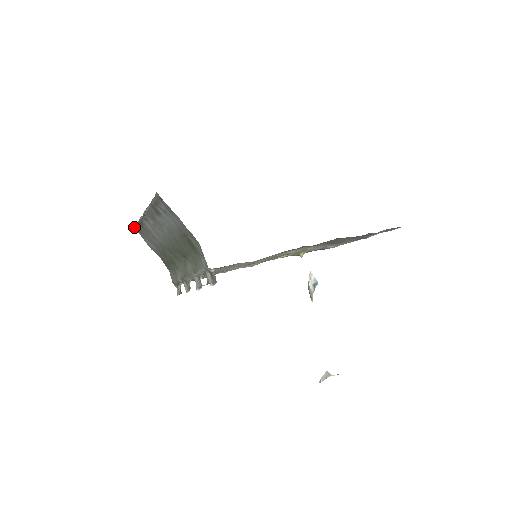
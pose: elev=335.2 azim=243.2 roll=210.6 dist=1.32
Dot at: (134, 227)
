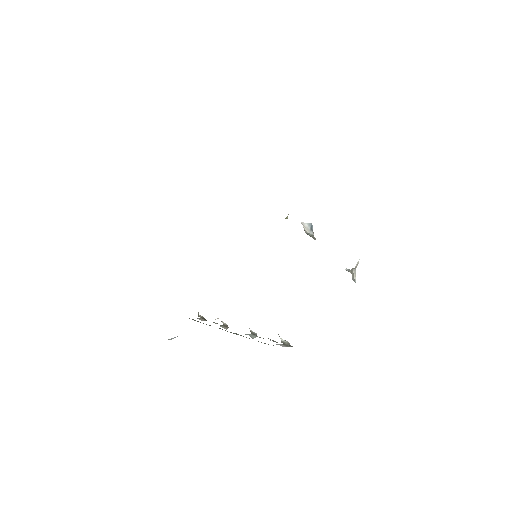
Dot at: occluded
